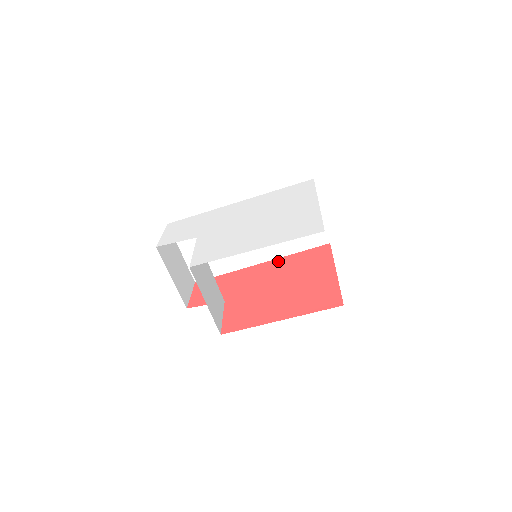
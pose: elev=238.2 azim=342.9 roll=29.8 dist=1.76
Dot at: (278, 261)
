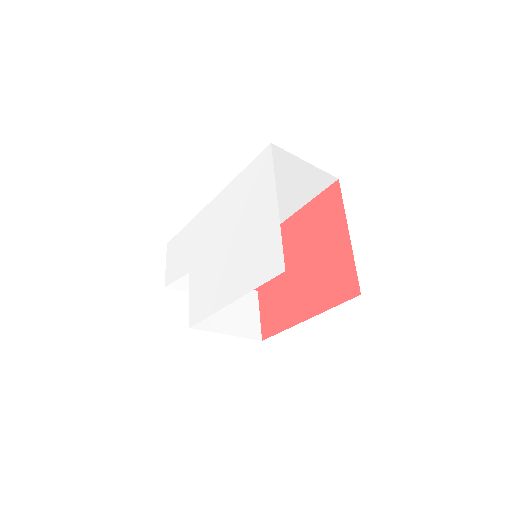
Dot at: (292, 221)
